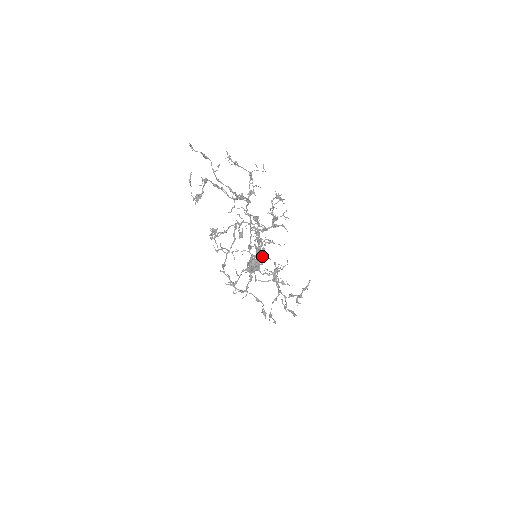
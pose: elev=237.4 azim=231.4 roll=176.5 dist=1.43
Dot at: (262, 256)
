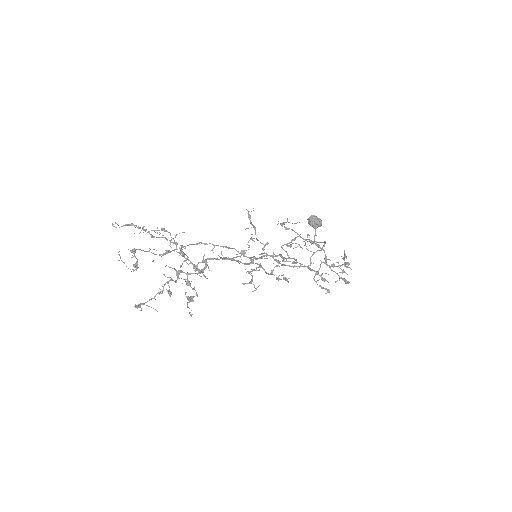
Dot at: occluded
